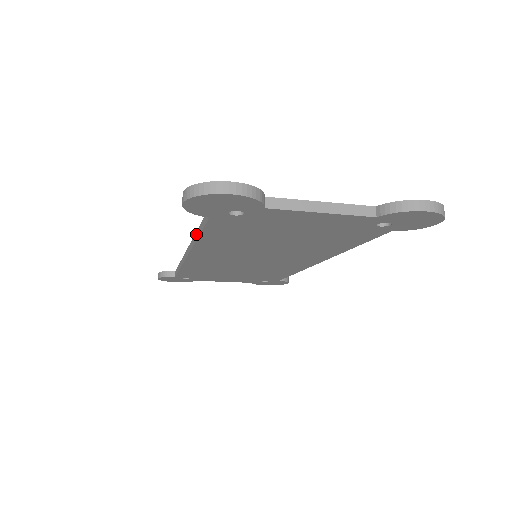
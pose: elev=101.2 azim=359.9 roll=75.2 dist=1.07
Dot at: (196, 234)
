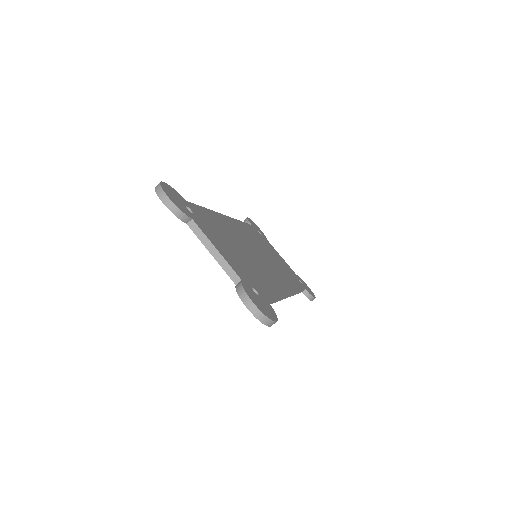
Dot at: occluded
